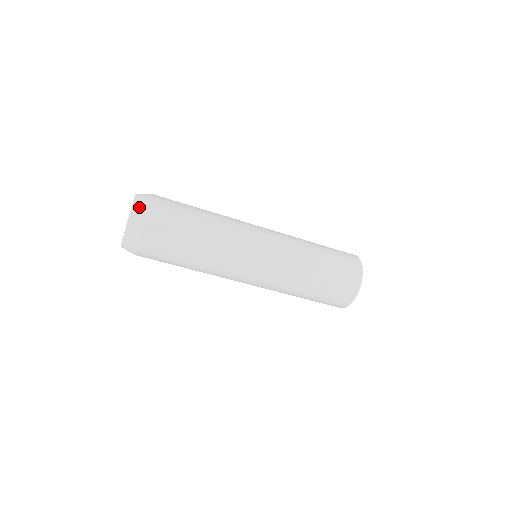
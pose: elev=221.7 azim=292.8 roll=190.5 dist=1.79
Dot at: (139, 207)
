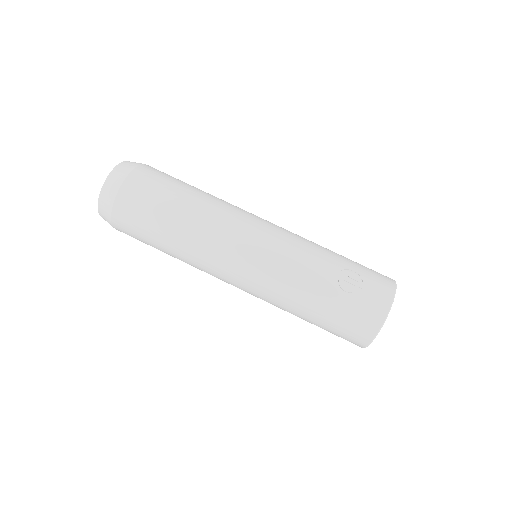
Dot at: occluded
